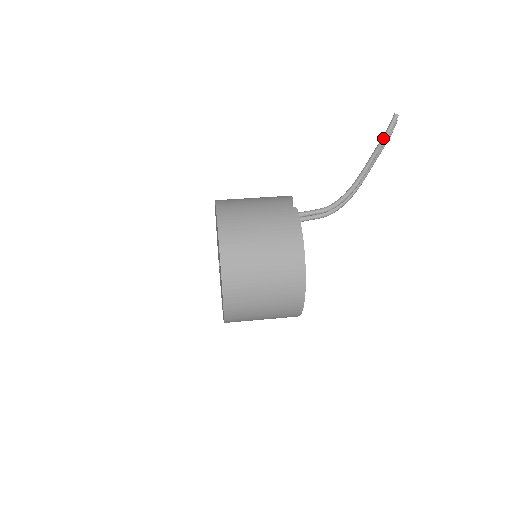
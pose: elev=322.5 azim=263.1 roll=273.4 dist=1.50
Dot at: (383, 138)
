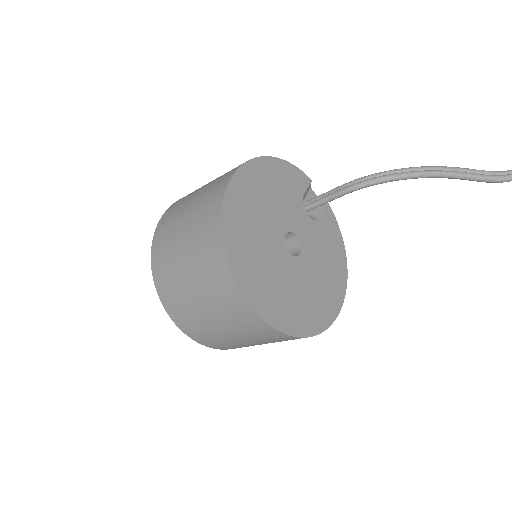
Dot at: (498, 173)
